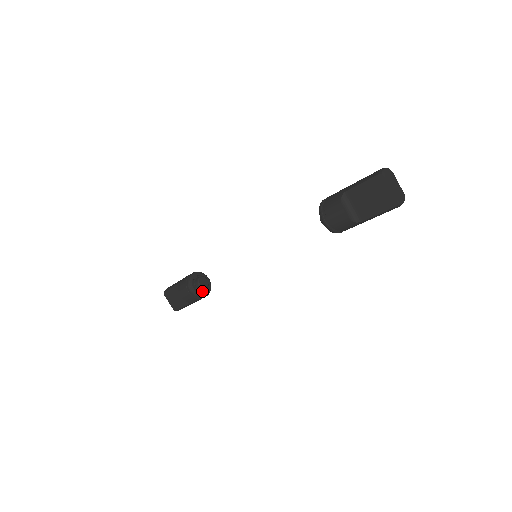
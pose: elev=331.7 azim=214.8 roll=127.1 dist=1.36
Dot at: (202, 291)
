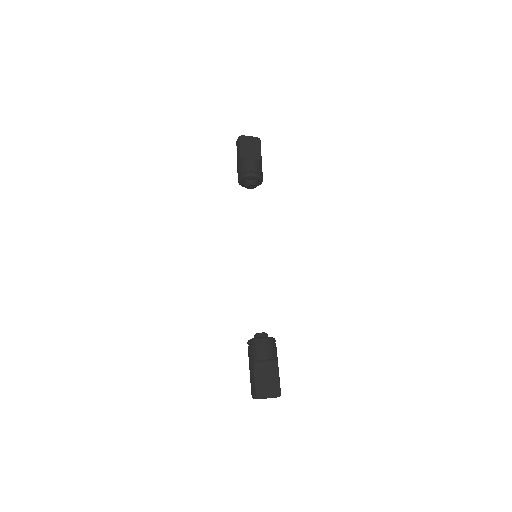
Dot at: occluded
